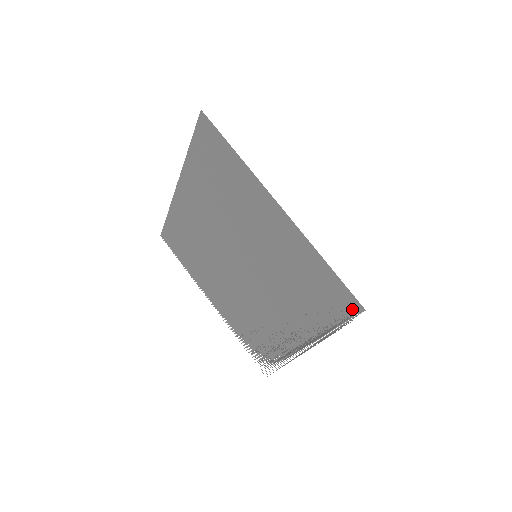
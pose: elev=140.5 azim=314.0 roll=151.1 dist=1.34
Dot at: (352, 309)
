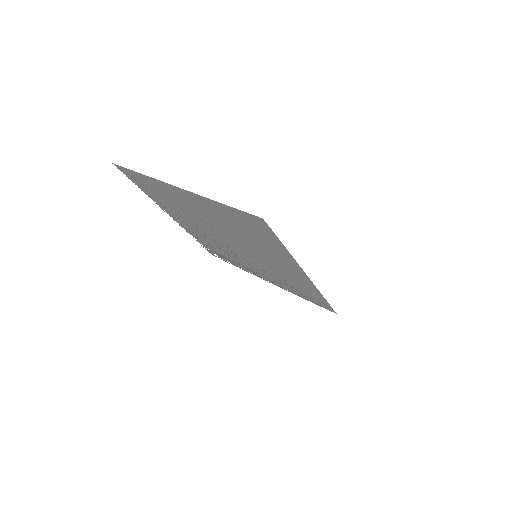
Dot at: (327, 308)
